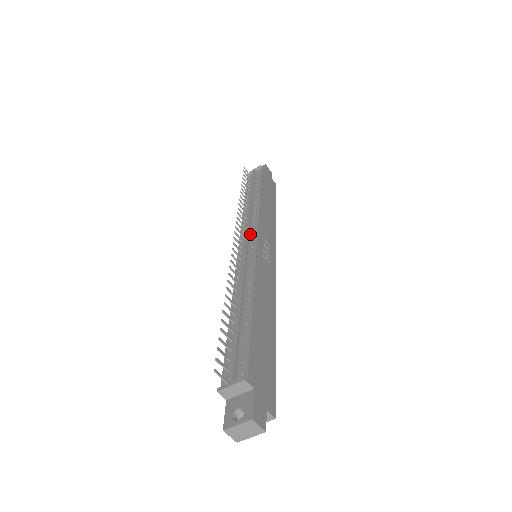
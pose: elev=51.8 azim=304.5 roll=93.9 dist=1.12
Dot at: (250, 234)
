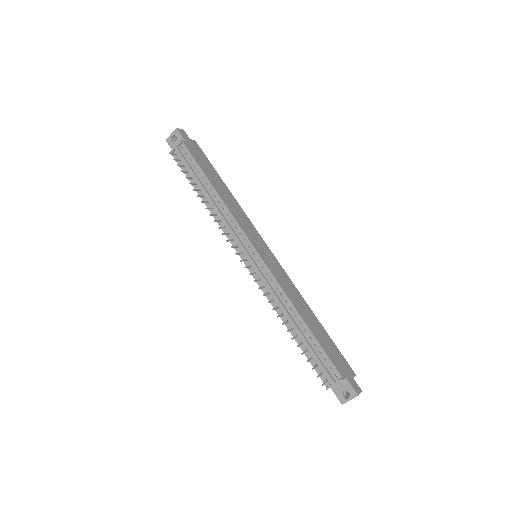
Dot at: (244, 244)
